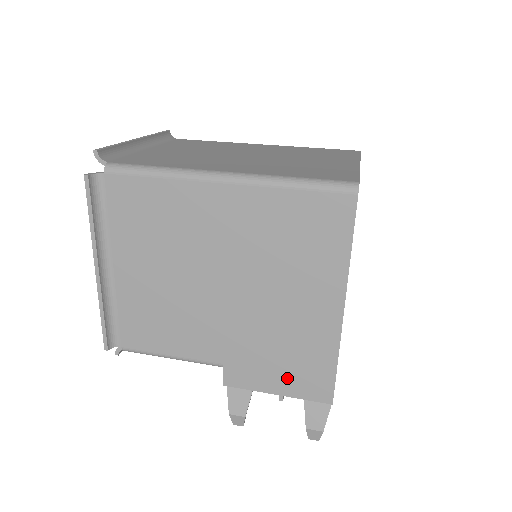
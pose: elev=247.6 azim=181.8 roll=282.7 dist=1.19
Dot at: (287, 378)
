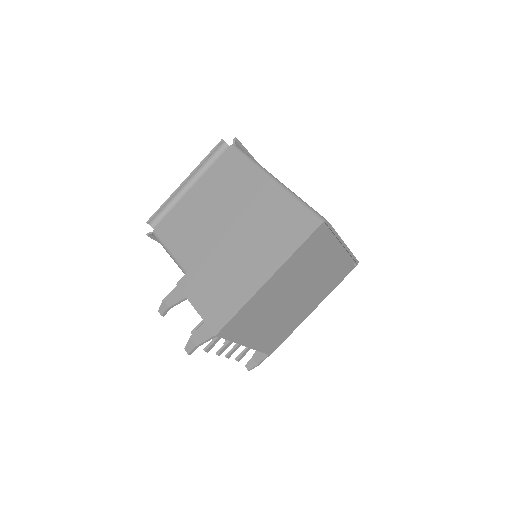
Dot at: (209, 302)
